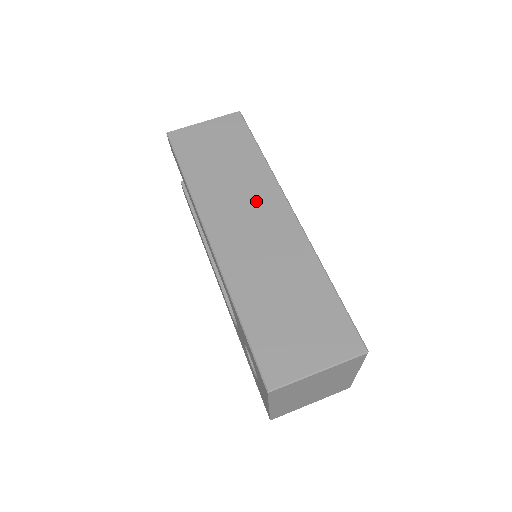
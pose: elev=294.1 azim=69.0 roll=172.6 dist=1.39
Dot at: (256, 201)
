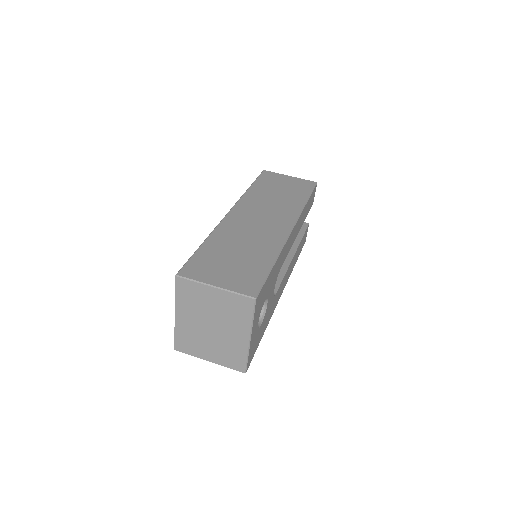
Dot at: (276, 214)
